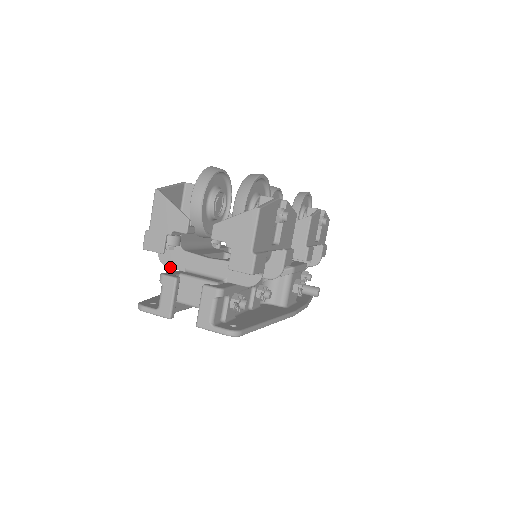
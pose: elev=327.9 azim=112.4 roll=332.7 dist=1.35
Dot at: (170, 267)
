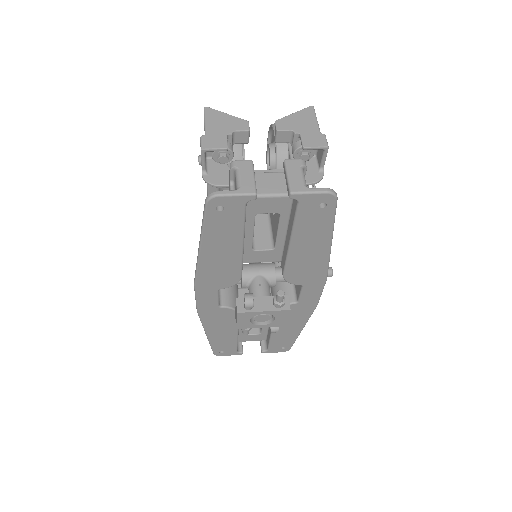
Dot at: (221, 184)
